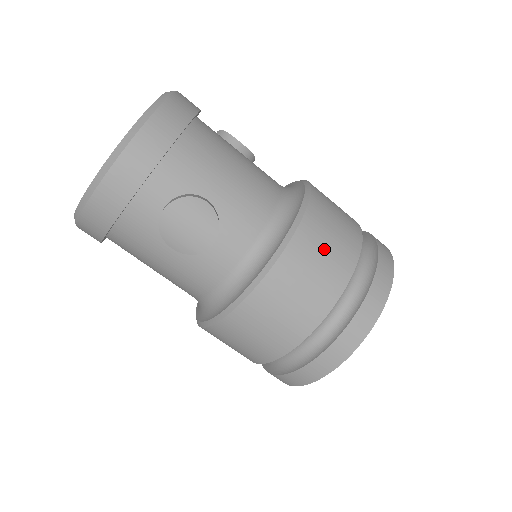
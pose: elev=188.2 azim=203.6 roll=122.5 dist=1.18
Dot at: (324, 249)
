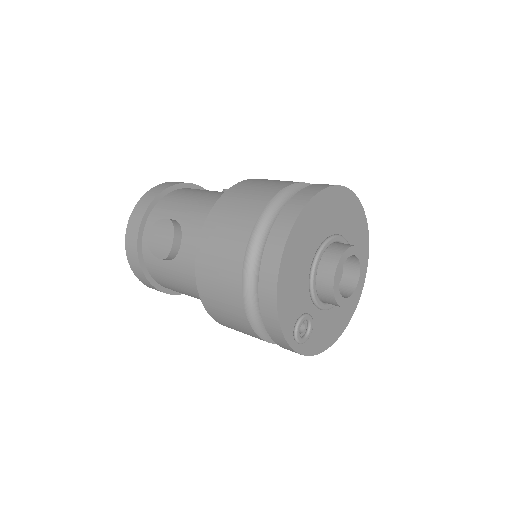
Dot at: (238, 204)
